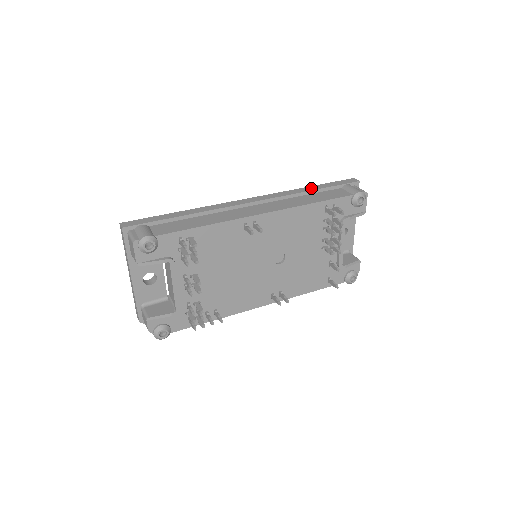
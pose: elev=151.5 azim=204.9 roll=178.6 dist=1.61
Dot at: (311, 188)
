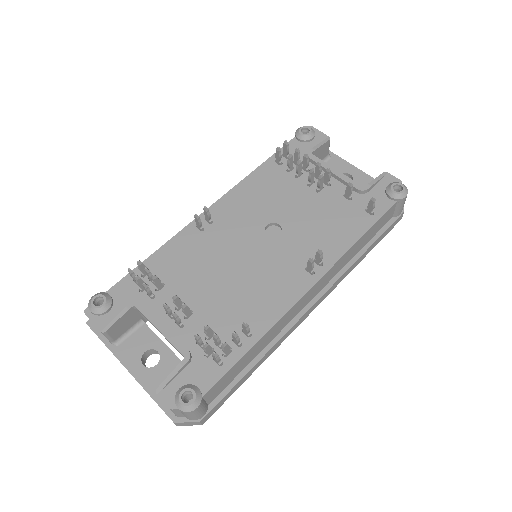
Dot at: occluded
